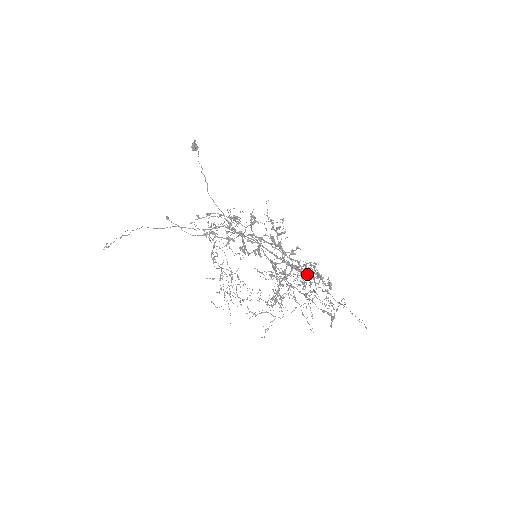
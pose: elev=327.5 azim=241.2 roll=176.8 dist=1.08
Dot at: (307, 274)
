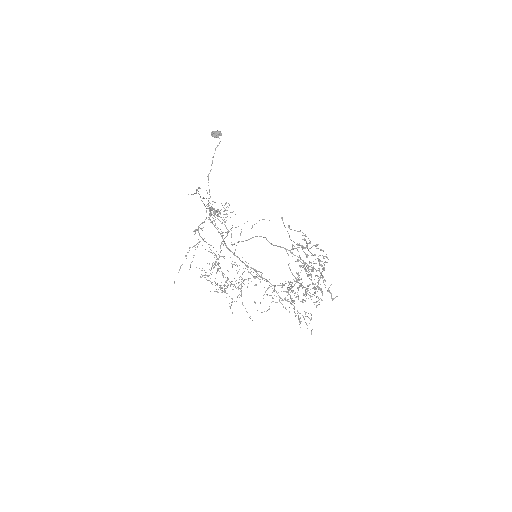
Dot at: (306, 291)
